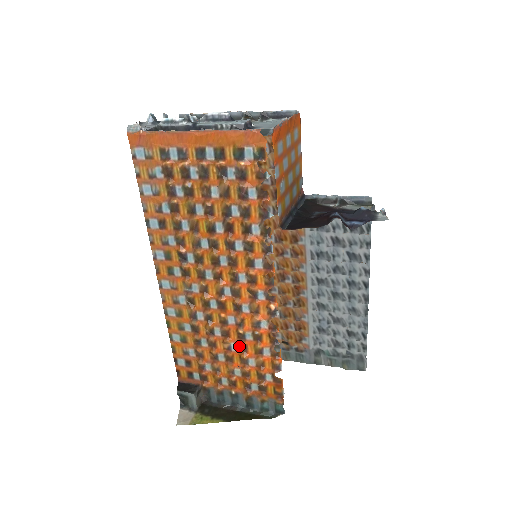
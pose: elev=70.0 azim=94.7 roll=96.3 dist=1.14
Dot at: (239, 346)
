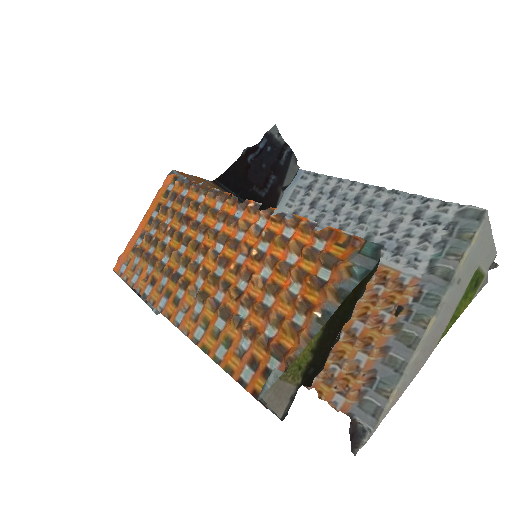
Dot at: (267, 265)
